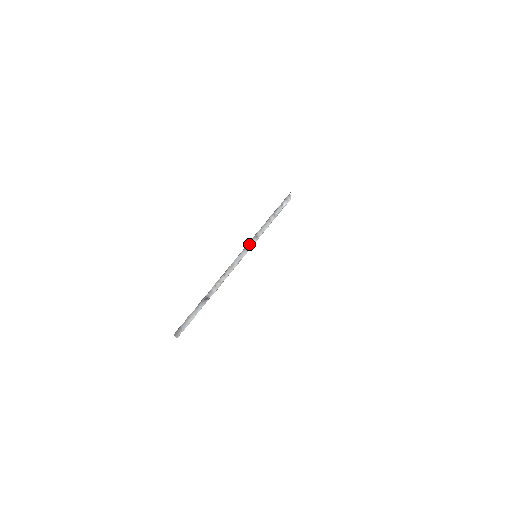
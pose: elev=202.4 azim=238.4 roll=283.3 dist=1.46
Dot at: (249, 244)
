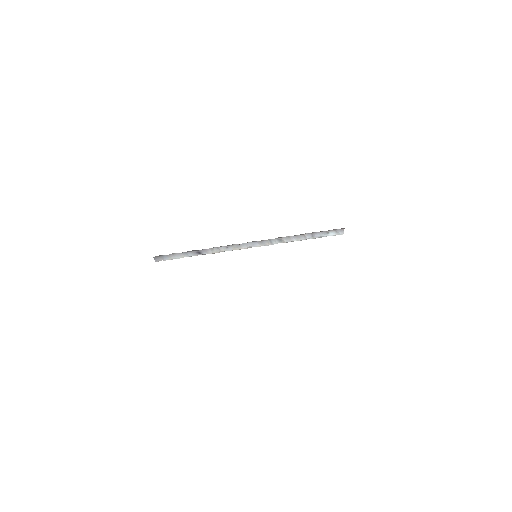
Dot at: (269, 240)
